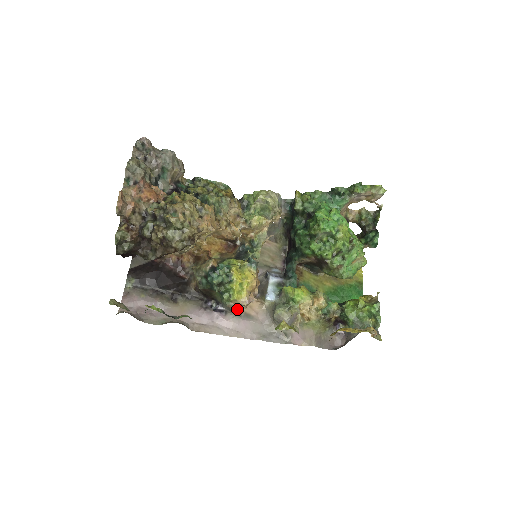
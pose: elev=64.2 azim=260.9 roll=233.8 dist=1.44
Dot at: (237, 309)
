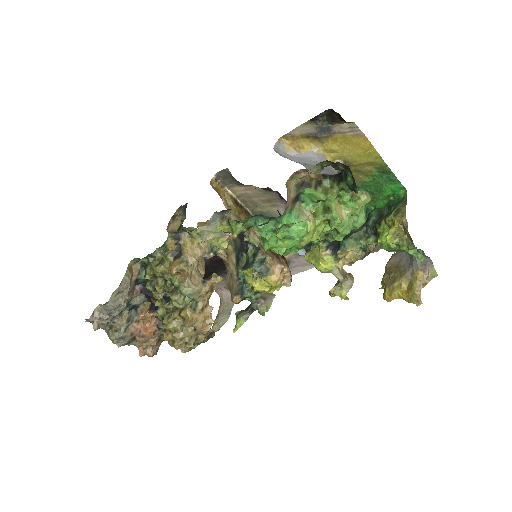
Dot at: occluded
